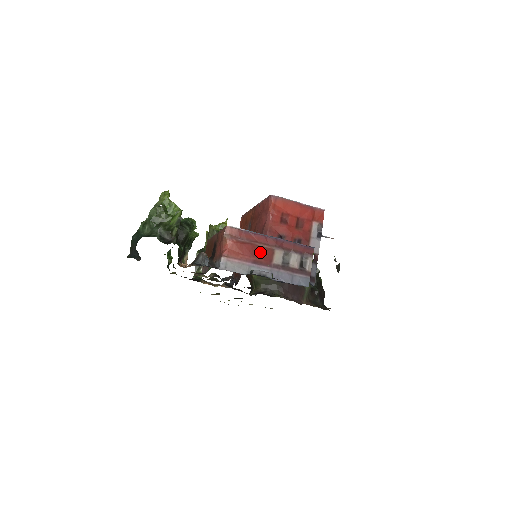
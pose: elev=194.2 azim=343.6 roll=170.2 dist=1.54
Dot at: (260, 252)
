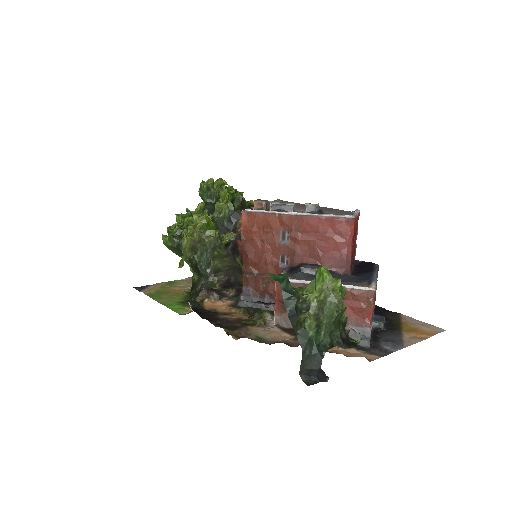
Dot at: occluded
